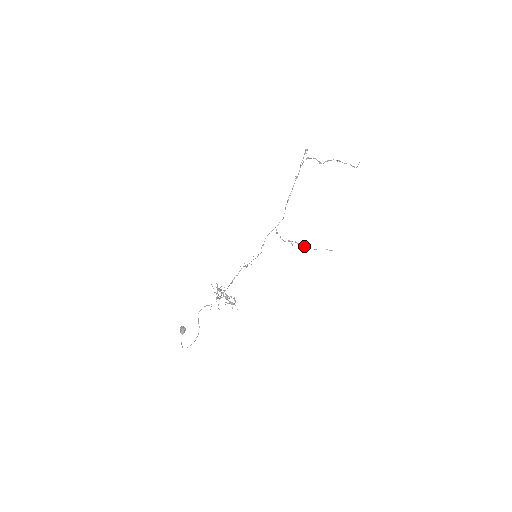
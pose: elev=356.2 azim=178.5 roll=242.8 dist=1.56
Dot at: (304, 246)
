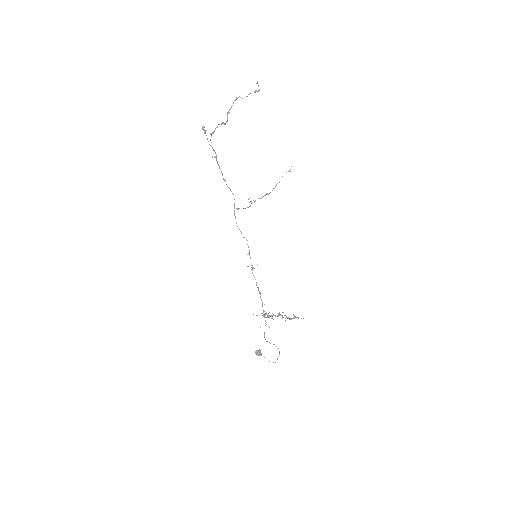
Dot at: (268, 194)
